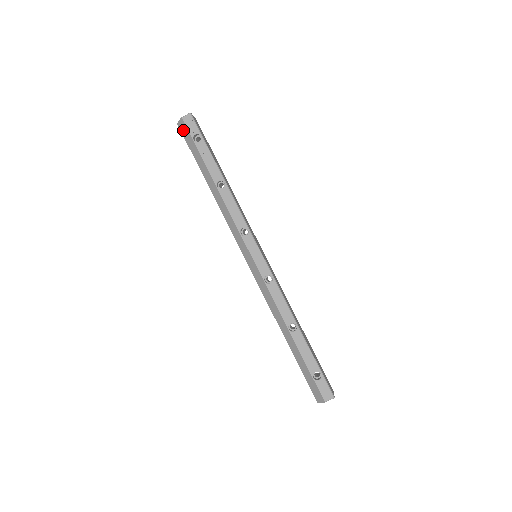
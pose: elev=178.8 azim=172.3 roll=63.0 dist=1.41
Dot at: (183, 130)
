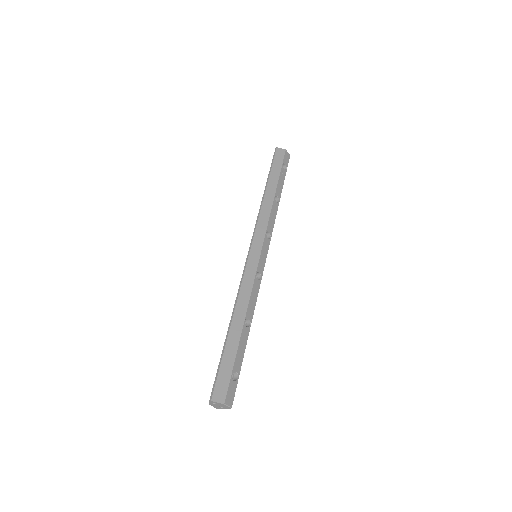
Dot at: (279, 154)
